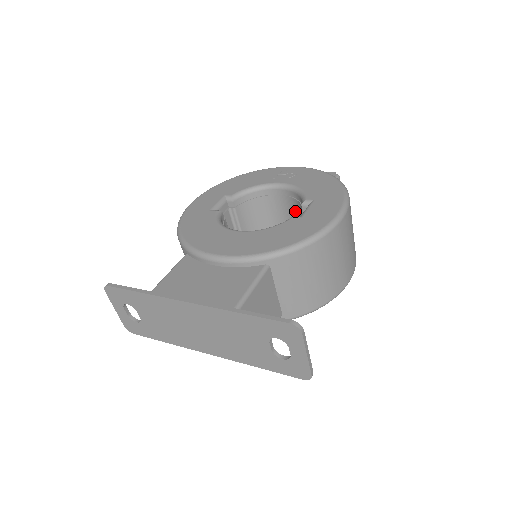
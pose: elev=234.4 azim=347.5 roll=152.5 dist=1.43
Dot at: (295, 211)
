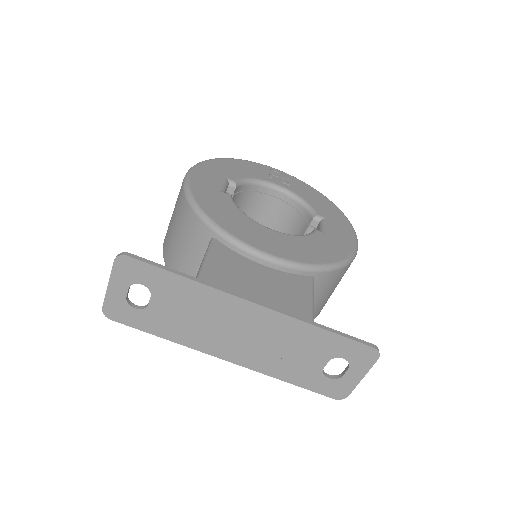
Dot at: (283, 218)
